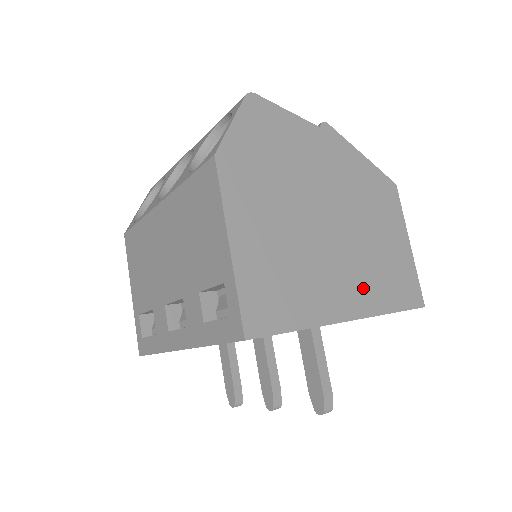
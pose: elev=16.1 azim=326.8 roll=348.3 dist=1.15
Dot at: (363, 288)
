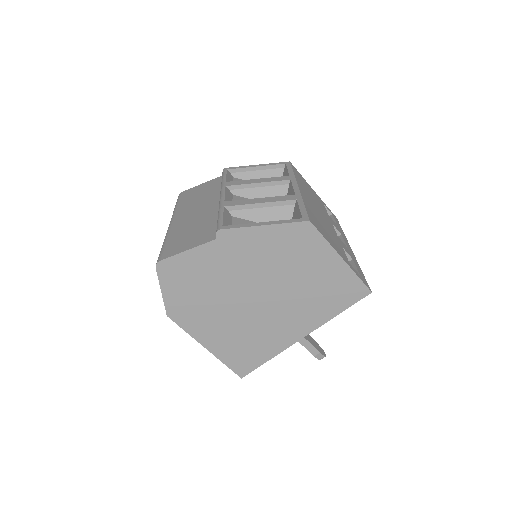
Dot at: (306, 315)
